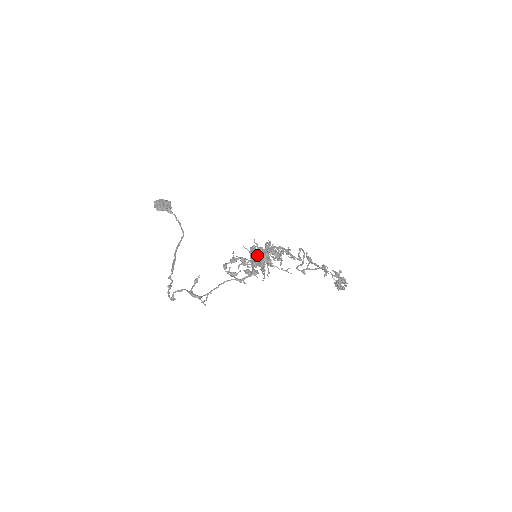
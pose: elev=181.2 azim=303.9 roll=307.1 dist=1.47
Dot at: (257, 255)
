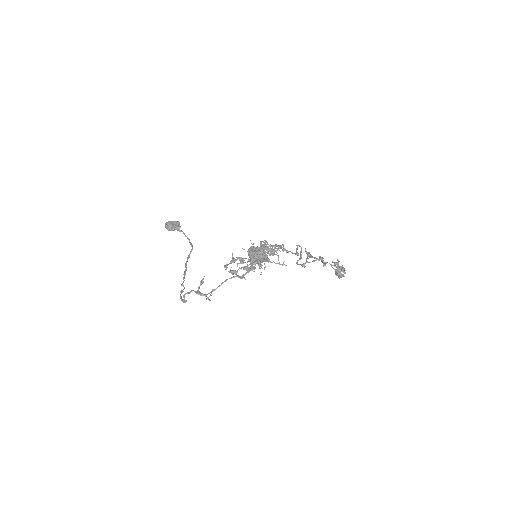
Dot at: (255, 254)
